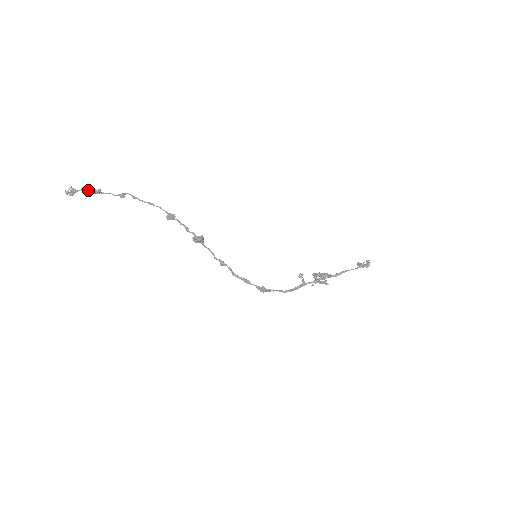
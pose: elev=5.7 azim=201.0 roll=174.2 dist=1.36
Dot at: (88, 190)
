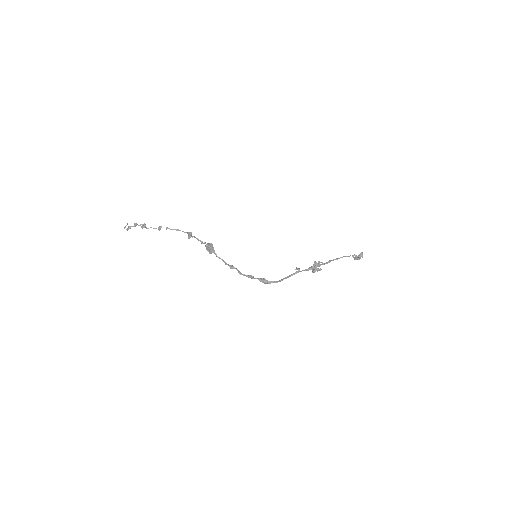
Dot at: (138, 225)
